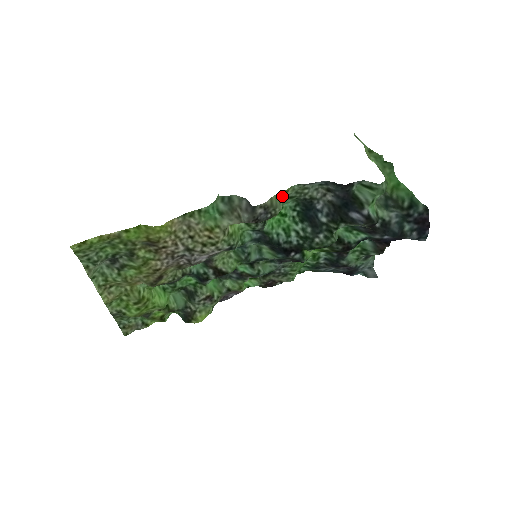
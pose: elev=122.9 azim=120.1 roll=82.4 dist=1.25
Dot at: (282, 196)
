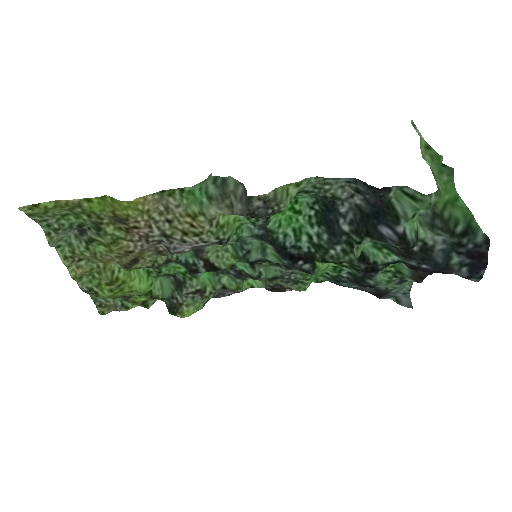
Dot at: (292, 189)
